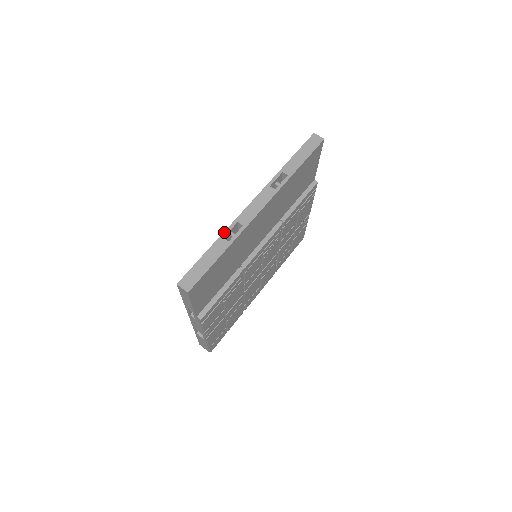
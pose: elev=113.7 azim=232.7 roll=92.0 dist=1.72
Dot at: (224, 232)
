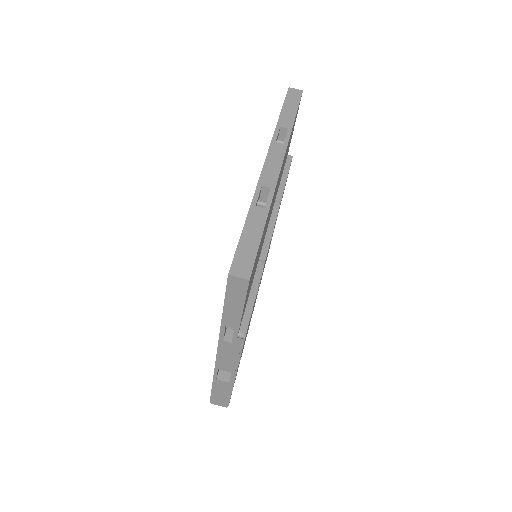
Dot at: (253, 199)
